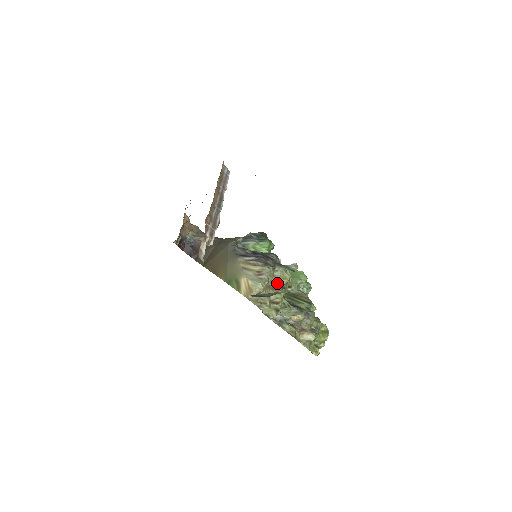
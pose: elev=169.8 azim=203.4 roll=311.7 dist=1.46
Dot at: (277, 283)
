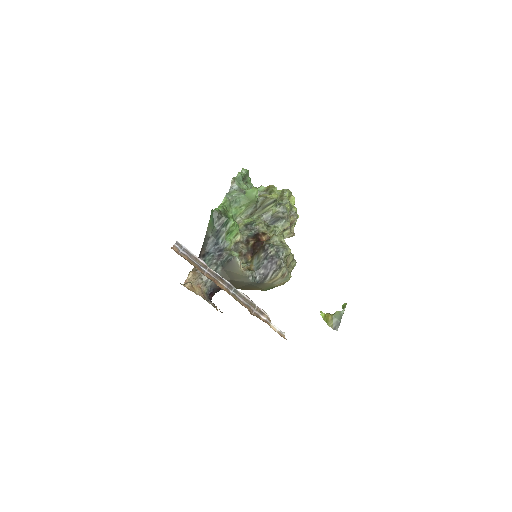
Dot at: (287, 258)
